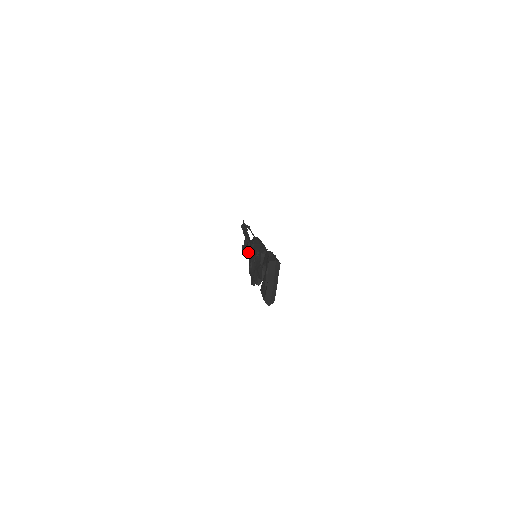
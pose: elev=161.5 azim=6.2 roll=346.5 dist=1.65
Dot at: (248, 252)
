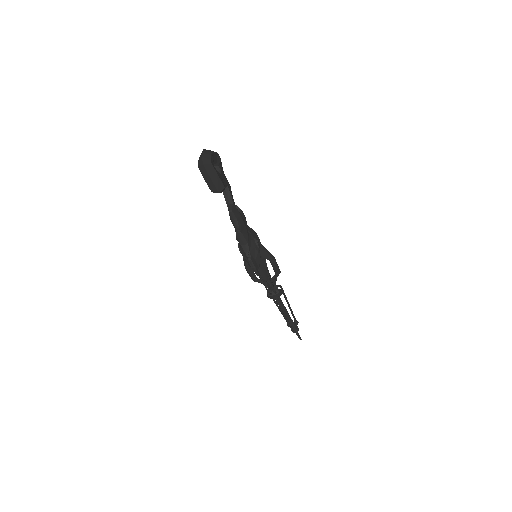
Dot at: occluded
